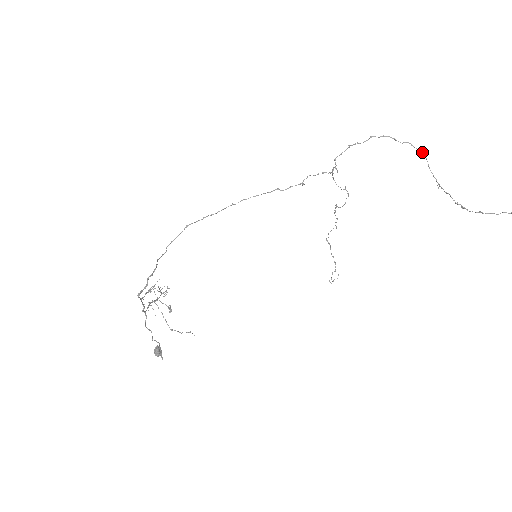
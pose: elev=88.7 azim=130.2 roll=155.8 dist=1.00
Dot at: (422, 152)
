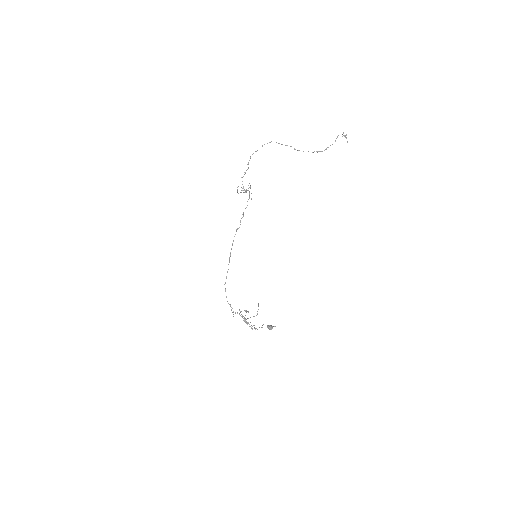
Dot at: occluded
